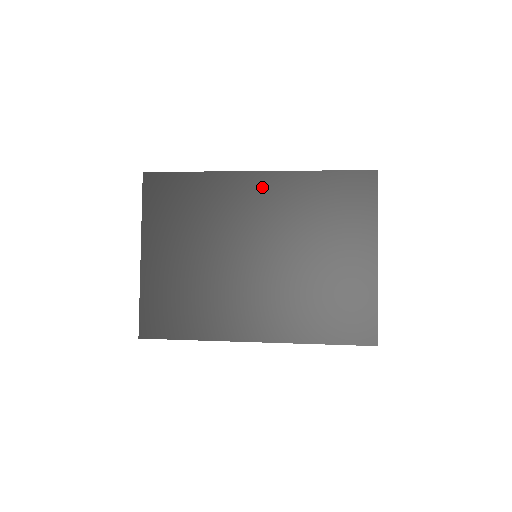
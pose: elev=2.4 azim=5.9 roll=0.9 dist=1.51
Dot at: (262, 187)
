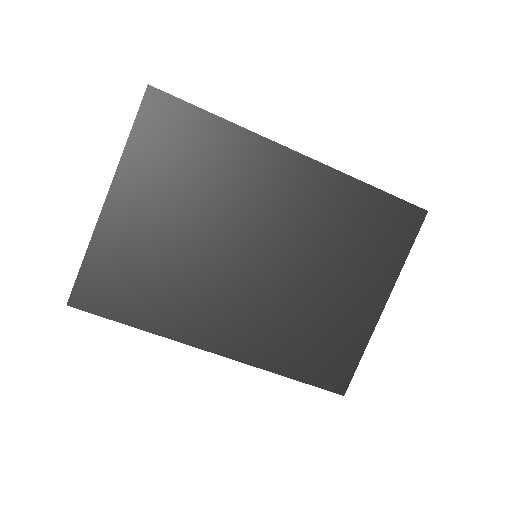
Dot at: (296, 175)
